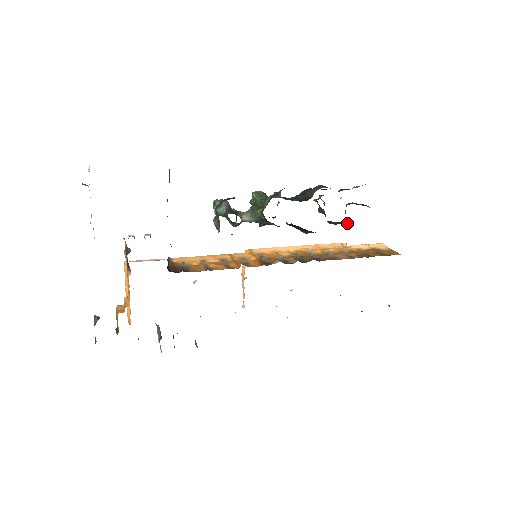
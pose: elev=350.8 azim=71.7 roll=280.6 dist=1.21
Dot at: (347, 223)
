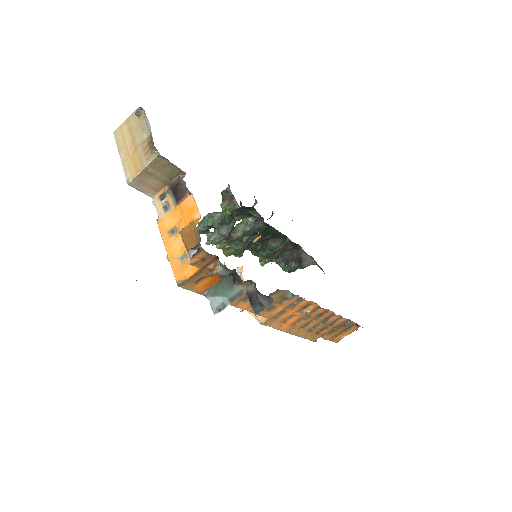
Dot at: (291, 265)
